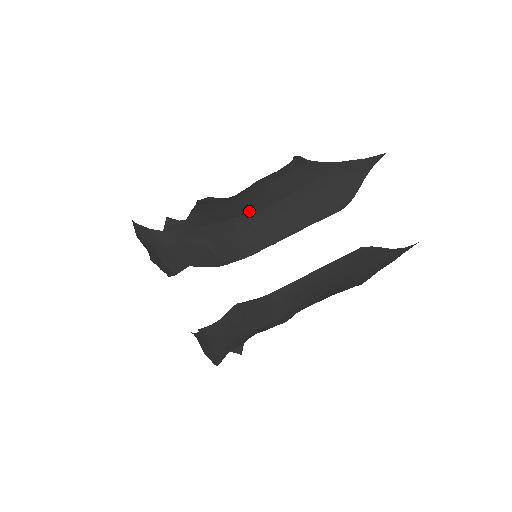
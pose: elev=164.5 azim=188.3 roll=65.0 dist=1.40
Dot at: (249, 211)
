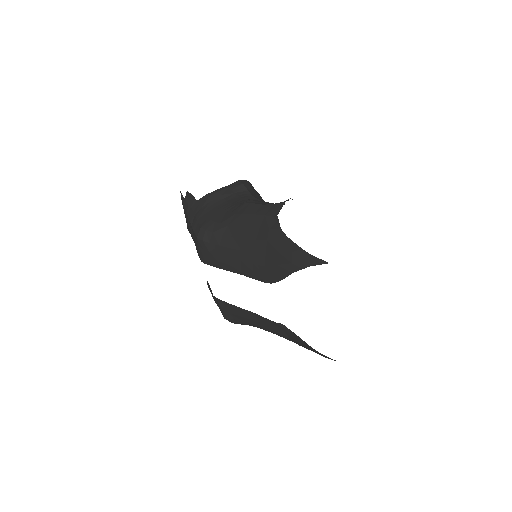
Dot at: (214, 229)
